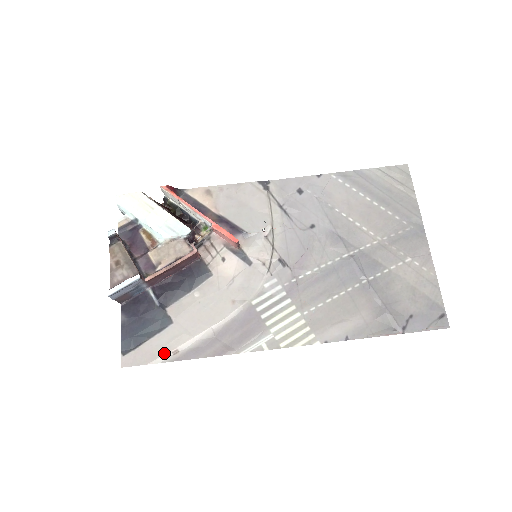
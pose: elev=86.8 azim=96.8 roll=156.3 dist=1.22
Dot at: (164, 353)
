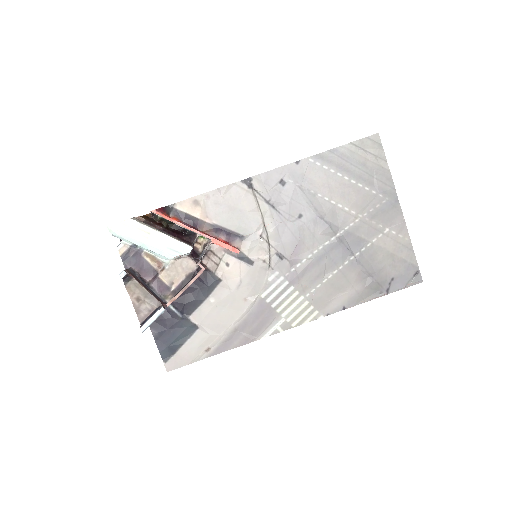
Dot at: (199, 353)
